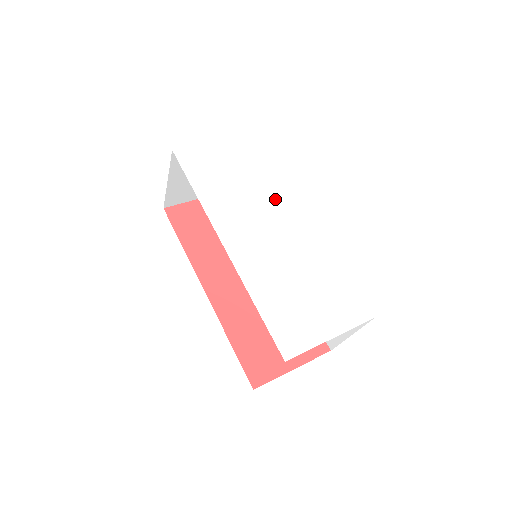
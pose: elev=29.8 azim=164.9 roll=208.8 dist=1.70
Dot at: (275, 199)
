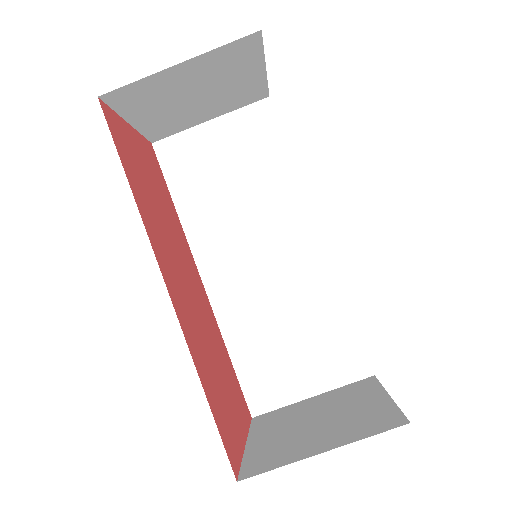
Dot at: occluded
